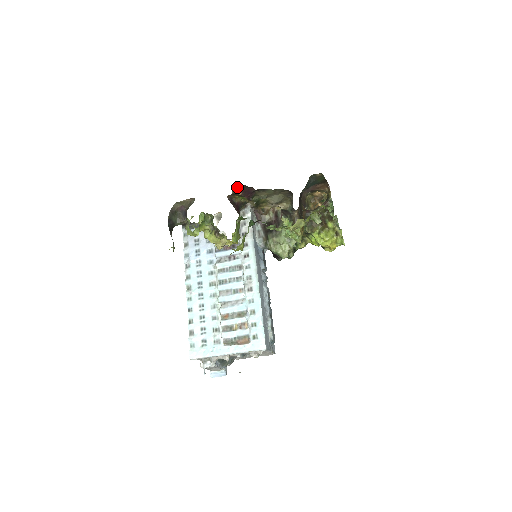
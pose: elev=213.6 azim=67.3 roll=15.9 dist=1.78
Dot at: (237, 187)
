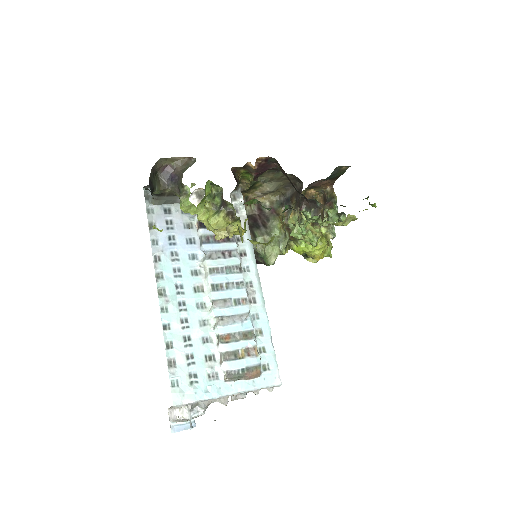
Dot at: (260, 157)
